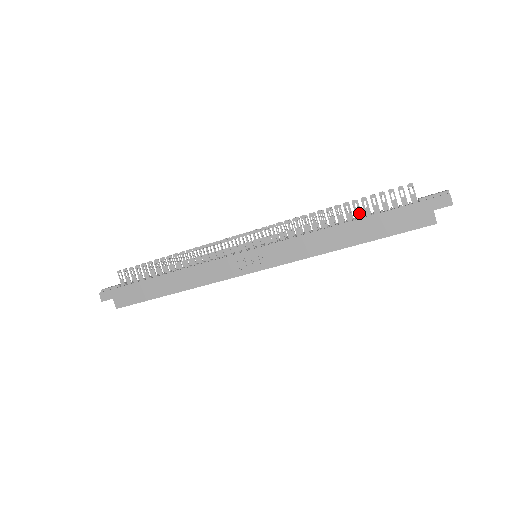
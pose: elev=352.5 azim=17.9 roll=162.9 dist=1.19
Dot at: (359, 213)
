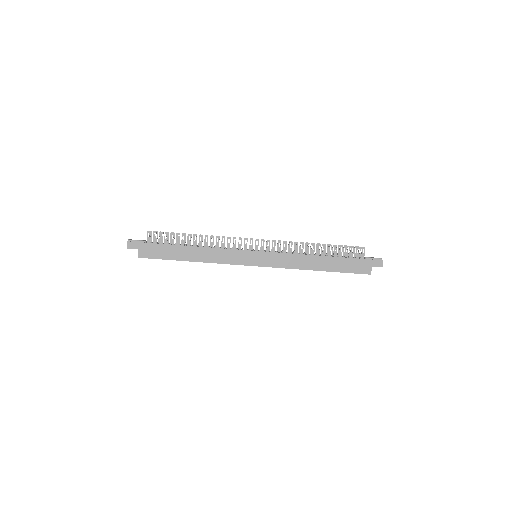
Dot at: occluded
